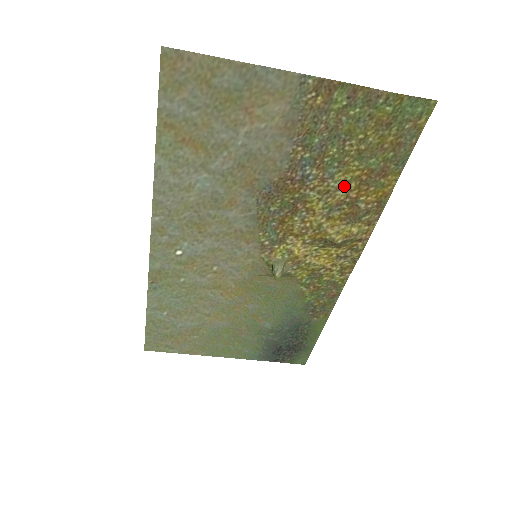
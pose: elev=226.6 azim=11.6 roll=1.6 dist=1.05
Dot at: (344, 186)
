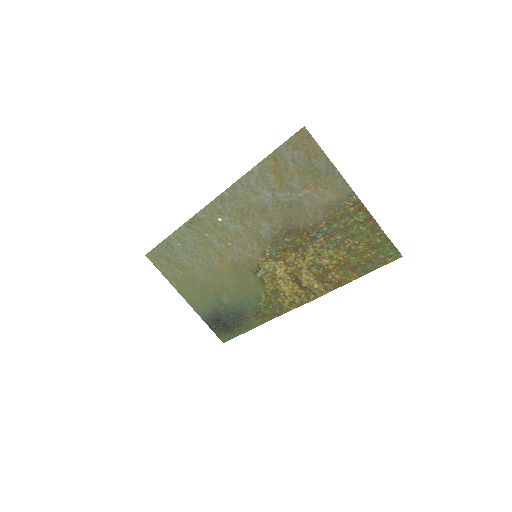
Dot at: (330, 259)
